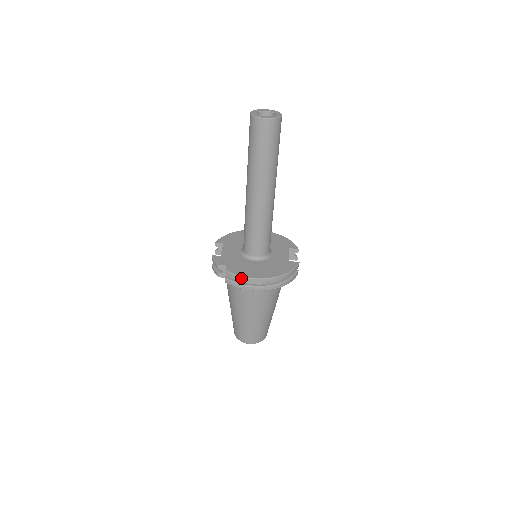
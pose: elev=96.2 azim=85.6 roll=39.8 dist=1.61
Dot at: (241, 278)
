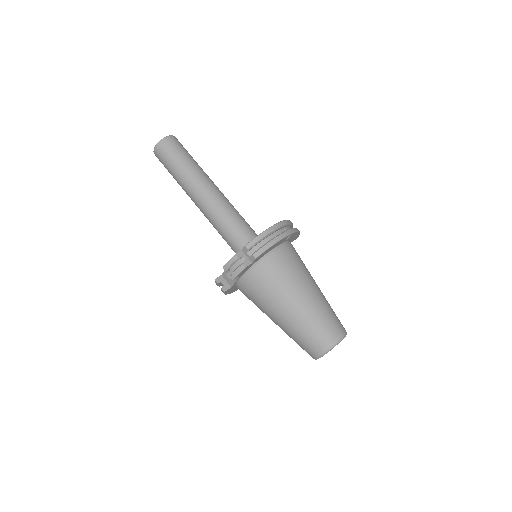
Dot at: (262, 234)
